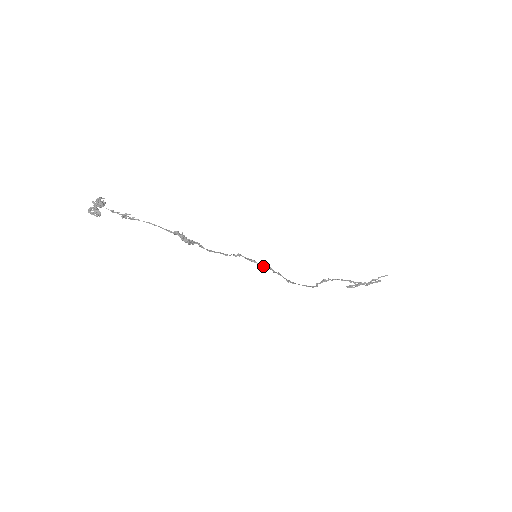
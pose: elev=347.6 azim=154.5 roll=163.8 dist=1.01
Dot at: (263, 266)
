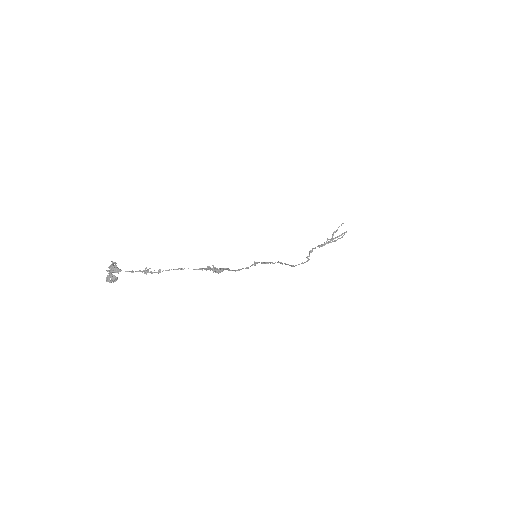
Dot at: (274, 263)
